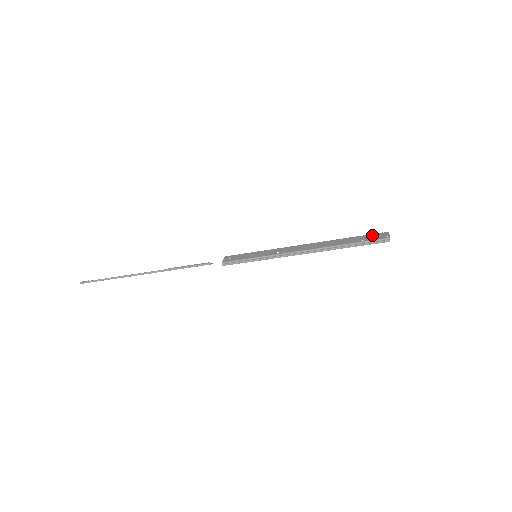
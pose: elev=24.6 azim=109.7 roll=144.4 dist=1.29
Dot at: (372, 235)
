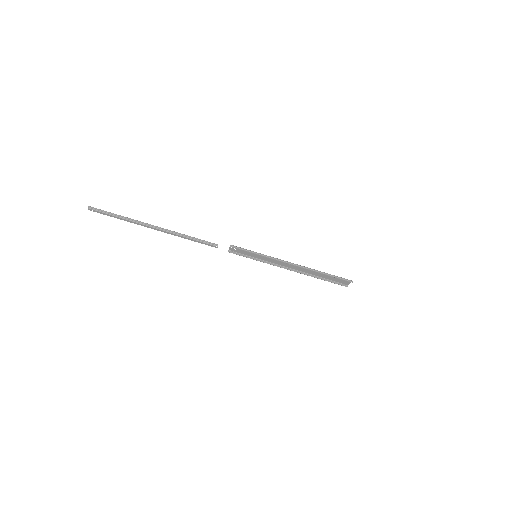
Dot at: (339, 281)
